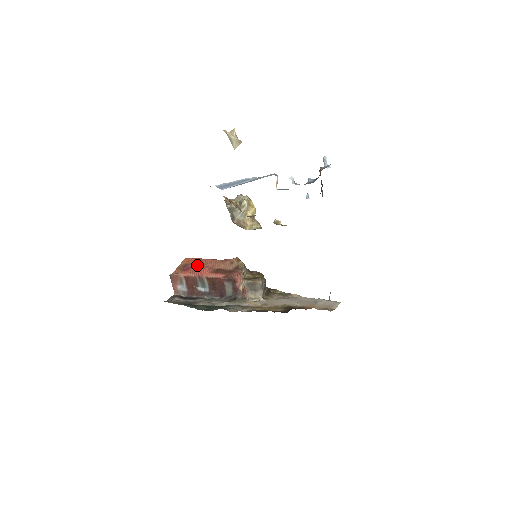
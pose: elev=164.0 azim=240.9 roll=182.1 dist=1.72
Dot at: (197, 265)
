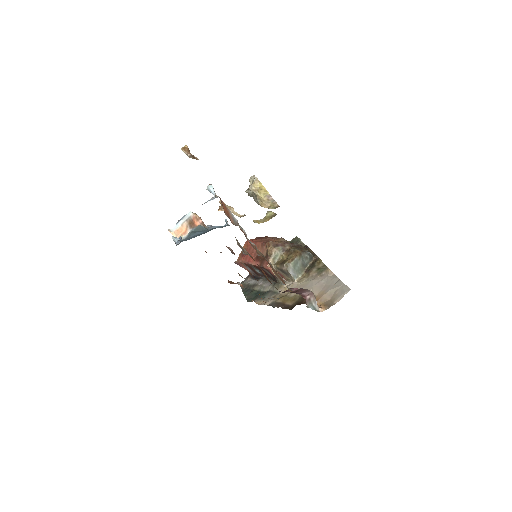
Dot at: (249, 250)
